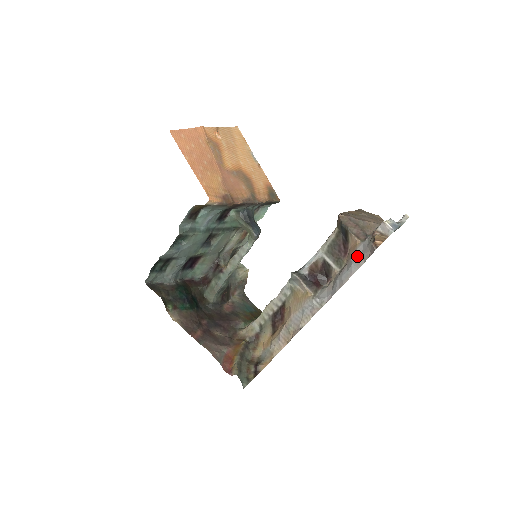
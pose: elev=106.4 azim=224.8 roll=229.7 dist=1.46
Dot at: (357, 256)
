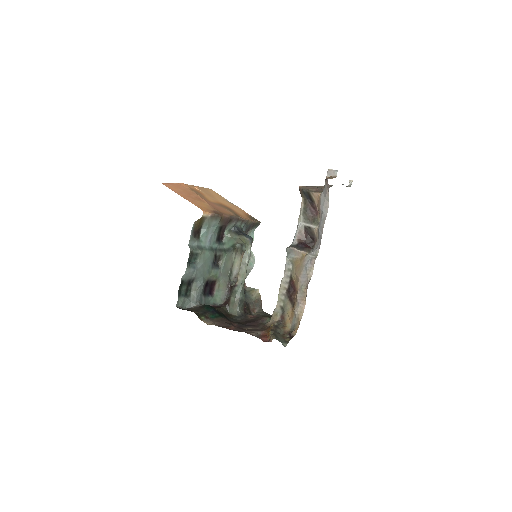
Dot at: (323, 202)
